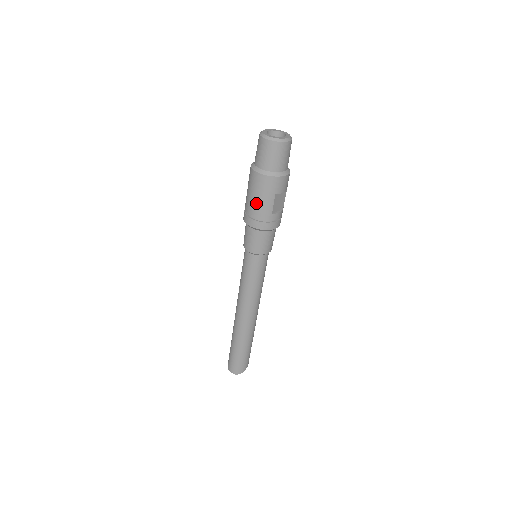
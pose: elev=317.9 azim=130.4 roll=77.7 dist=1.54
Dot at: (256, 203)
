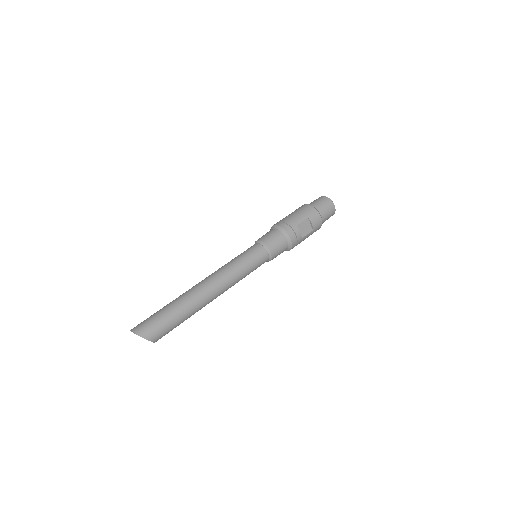
Dot at: (292, 215)
